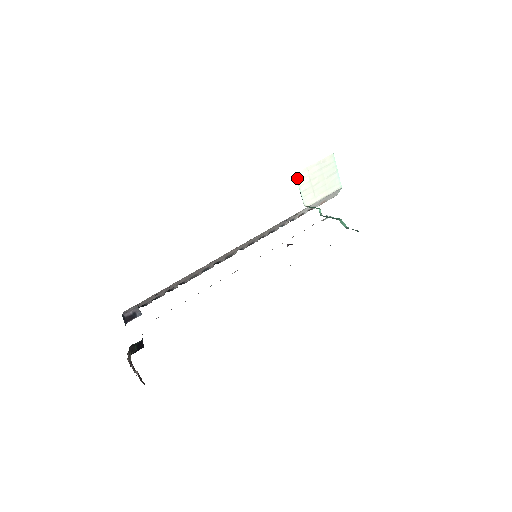
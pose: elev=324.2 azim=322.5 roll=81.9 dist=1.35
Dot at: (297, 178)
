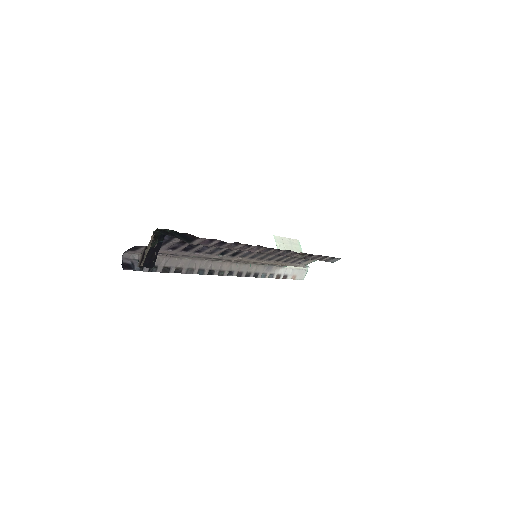
Dot at: (275, 240)
